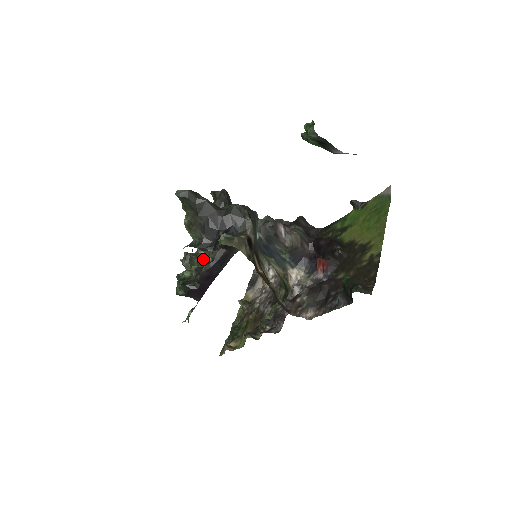
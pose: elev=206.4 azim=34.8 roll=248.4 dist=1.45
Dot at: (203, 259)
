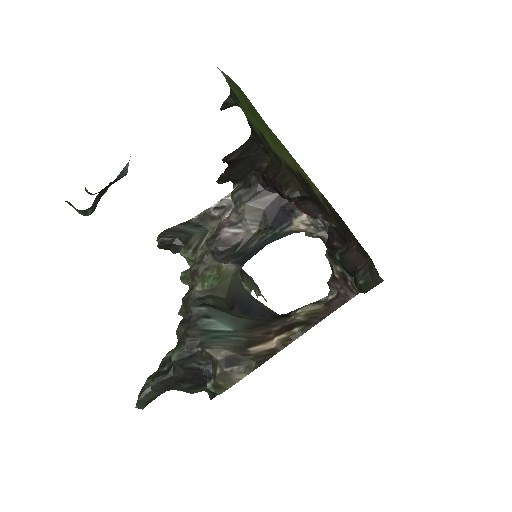
Dot at: occluded
